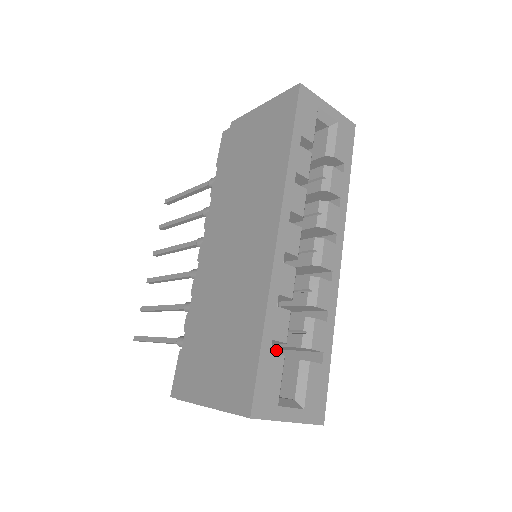
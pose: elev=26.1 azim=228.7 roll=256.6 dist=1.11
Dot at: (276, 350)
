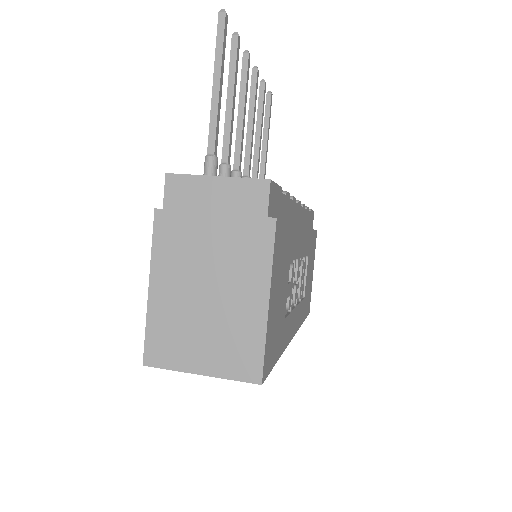
Dot at: occluded
